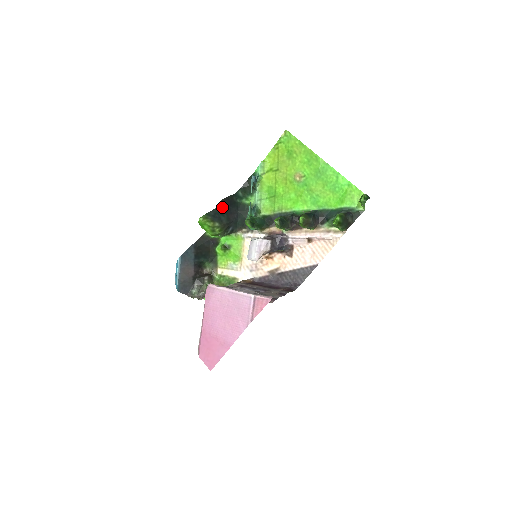
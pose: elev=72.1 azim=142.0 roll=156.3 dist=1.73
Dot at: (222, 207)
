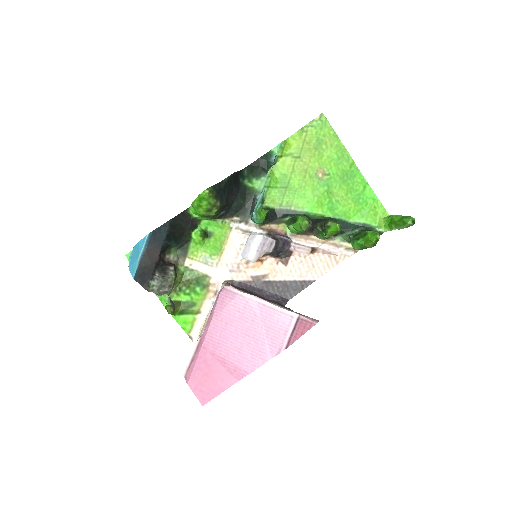
Dot at: (228, 183)
